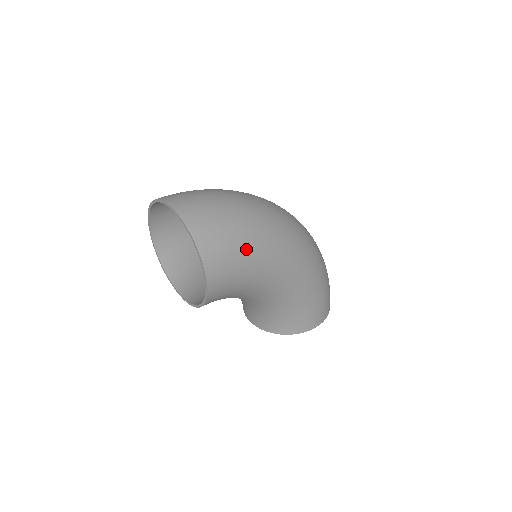
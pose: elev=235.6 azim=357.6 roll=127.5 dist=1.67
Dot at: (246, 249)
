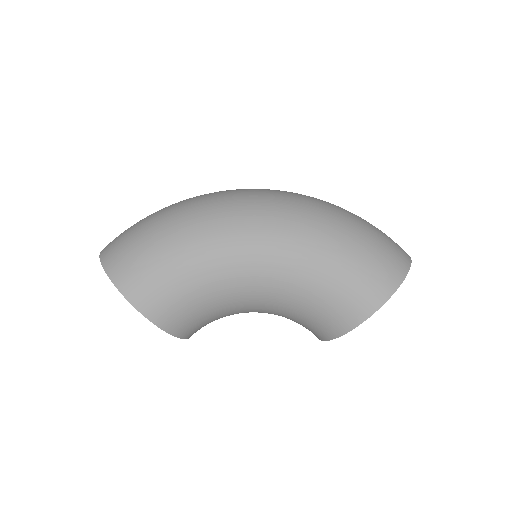
Dot at: (163, 253)
